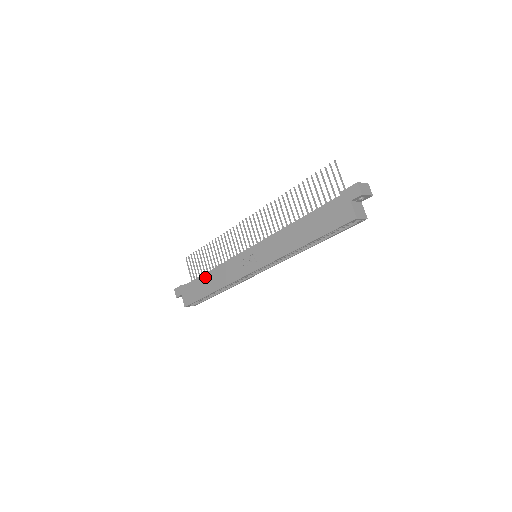
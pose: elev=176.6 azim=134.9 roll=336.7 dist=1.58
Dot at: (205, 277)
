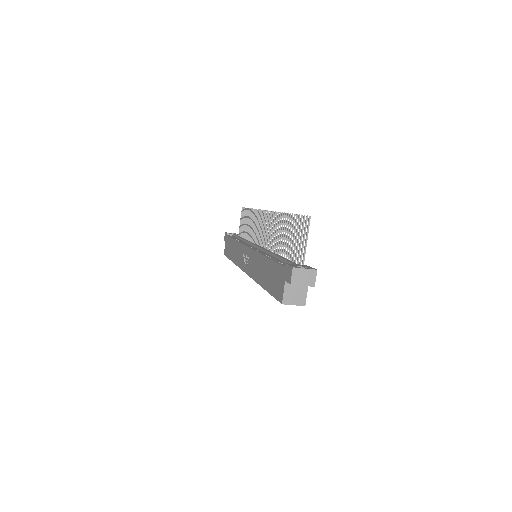
Dot at: (233, 242)
